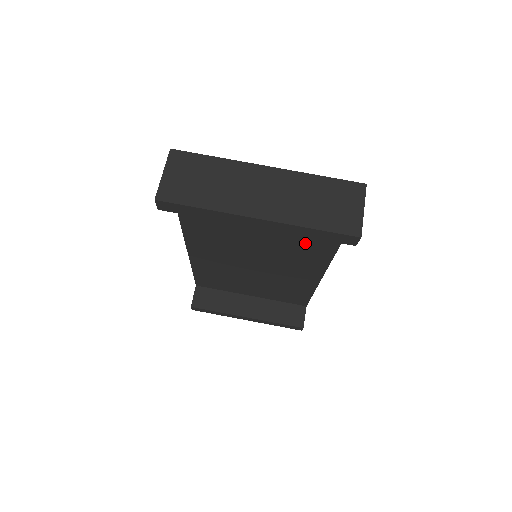
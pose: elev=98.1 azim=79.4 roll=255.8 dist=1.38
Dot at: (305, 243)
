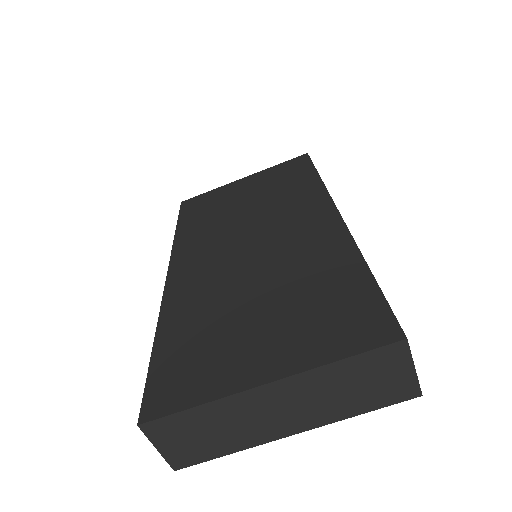
Dot at: occluded
